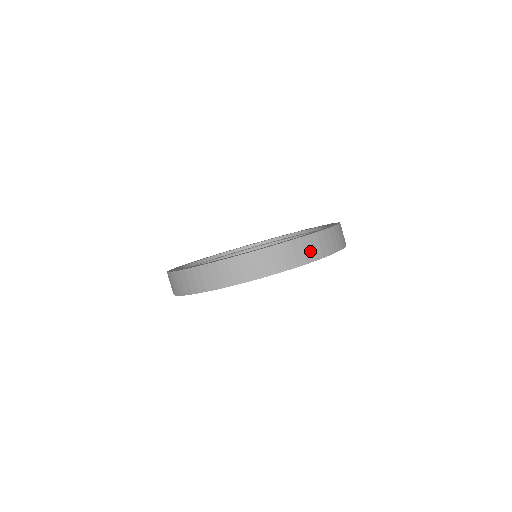
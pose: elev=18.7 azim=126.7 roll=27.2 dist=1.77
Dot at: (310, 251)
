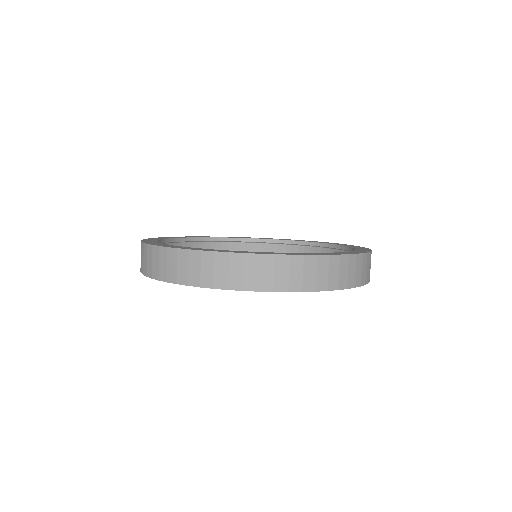
Dot at: (345, 275)
